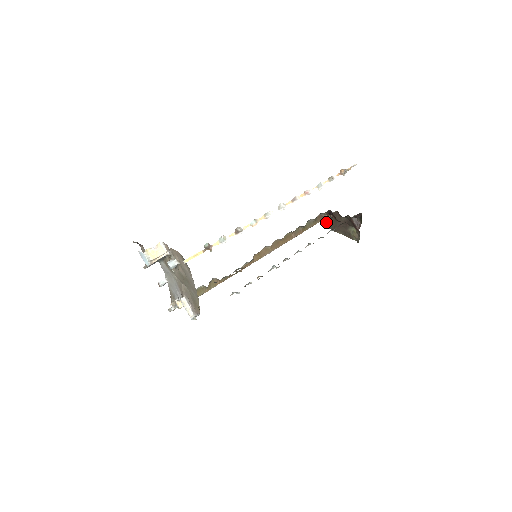
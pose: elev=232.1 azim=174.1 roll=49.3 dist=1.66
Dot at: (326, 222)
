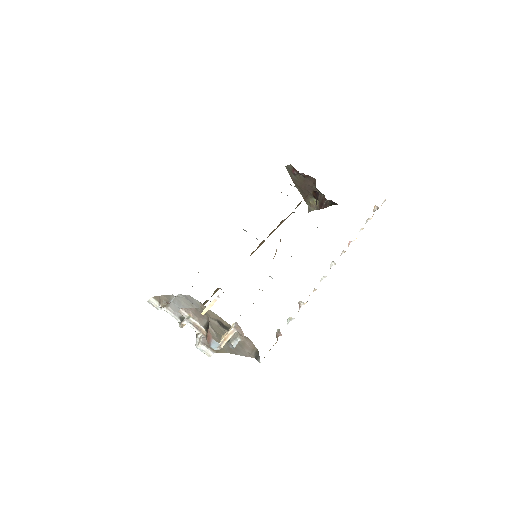
Dot at: (293, 172)
